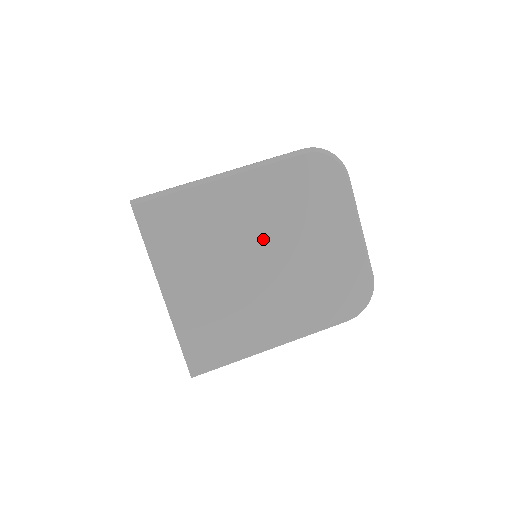
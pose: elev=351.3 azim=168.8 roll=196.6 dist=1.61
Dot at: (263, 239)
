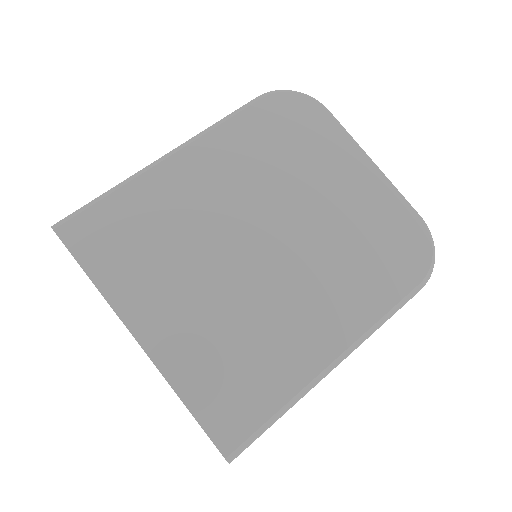
Dot at: (252, 216)
